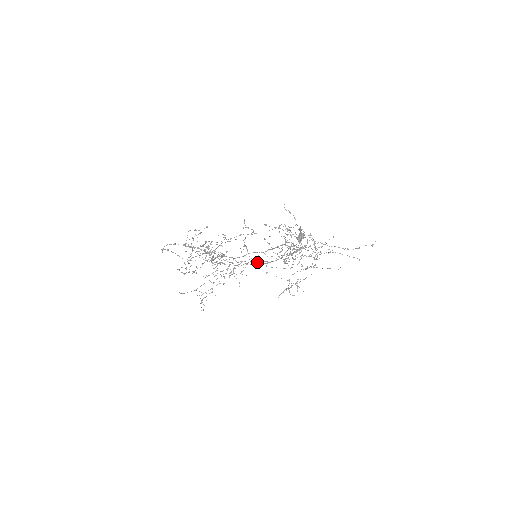
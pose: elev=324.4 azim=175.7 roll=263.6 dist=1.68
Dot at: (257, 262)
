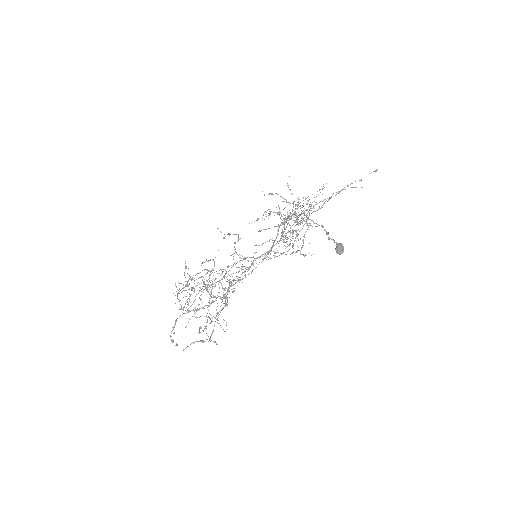
Dot at: occluded
